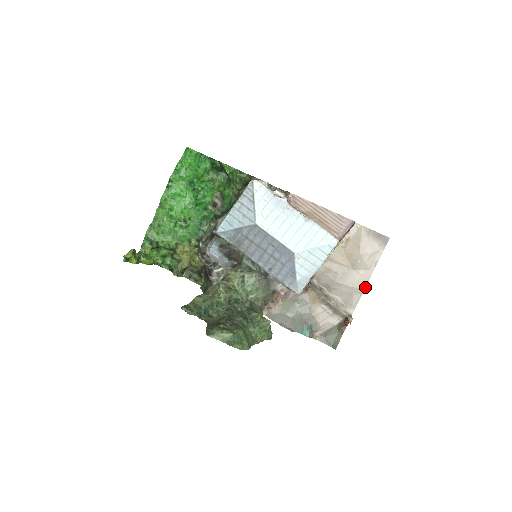
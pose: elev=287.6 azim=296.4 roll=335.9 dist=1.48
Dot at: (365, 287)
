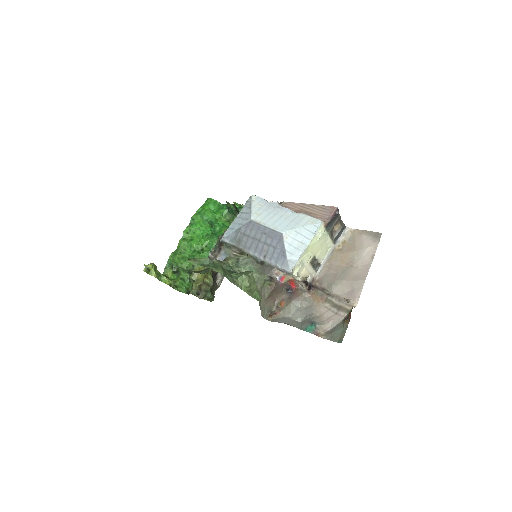
Dot at: (365, 279)
